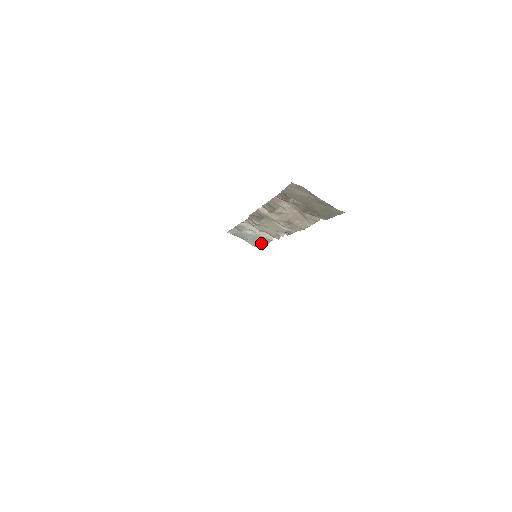
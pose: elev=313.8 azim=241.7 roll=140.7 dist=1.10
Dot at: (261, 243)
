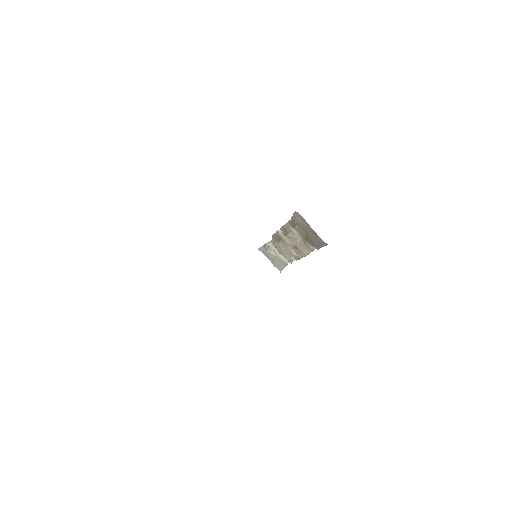
Dot at: (280, 265)
